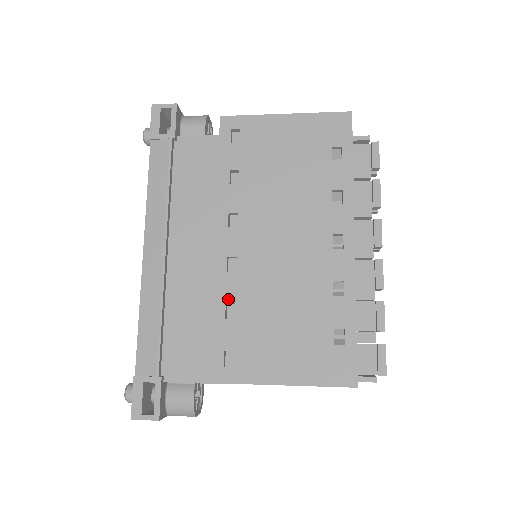
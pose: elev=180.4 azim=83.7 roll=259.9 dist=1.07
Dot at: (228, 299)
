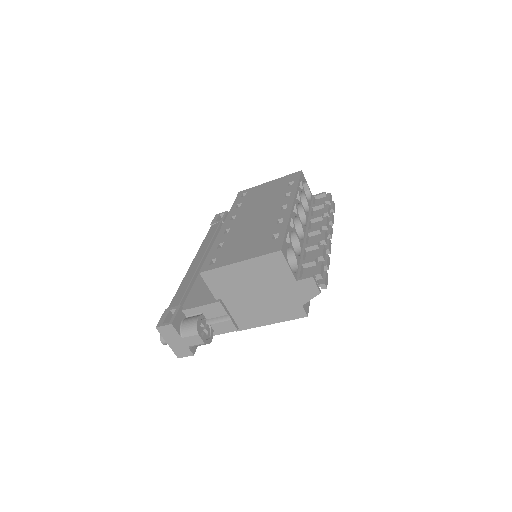
Dot at: (221, 242)
